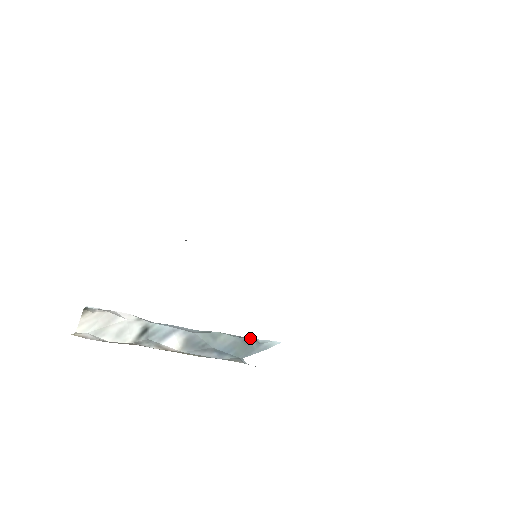
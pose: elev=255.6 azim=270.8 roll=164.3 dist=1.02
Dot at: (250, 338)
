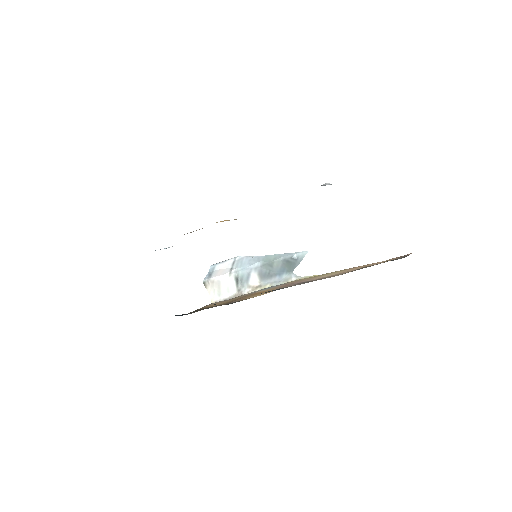
Dot at: (289, 258)
